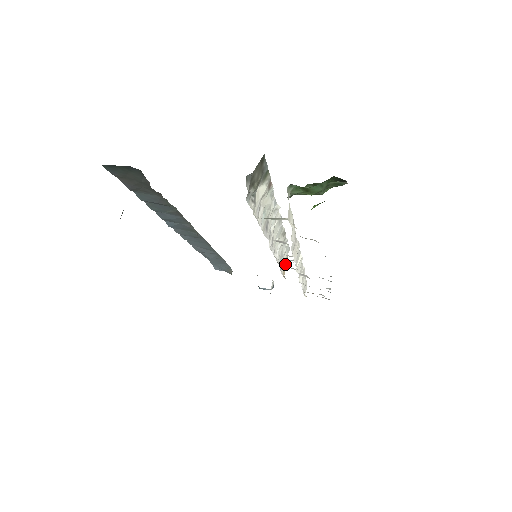
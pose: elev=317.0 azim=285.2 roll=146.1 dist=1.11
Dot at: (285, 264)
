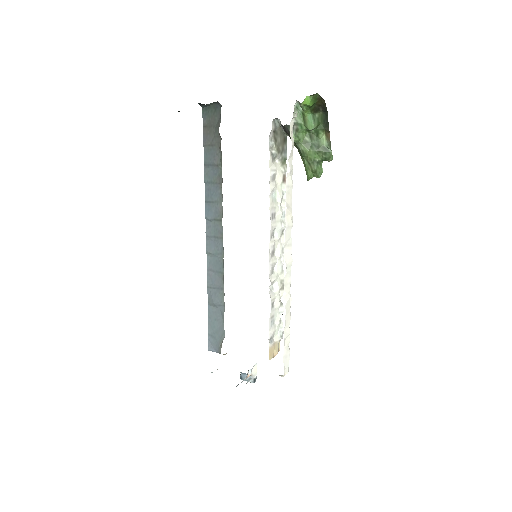
Dot at: (274, 348)
